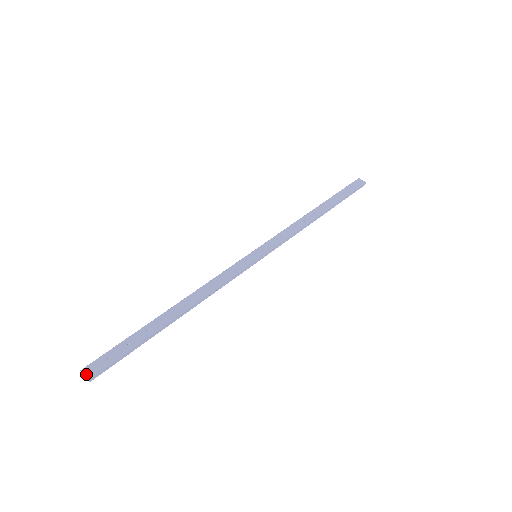
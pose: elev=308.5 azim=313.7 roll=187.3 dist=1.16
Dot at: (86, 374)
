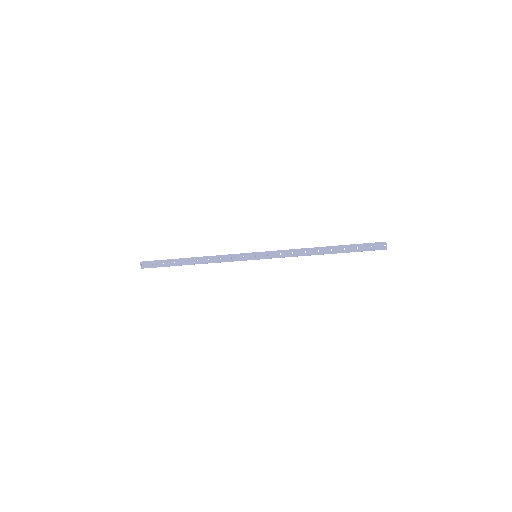
Dot at: (141, 265)
